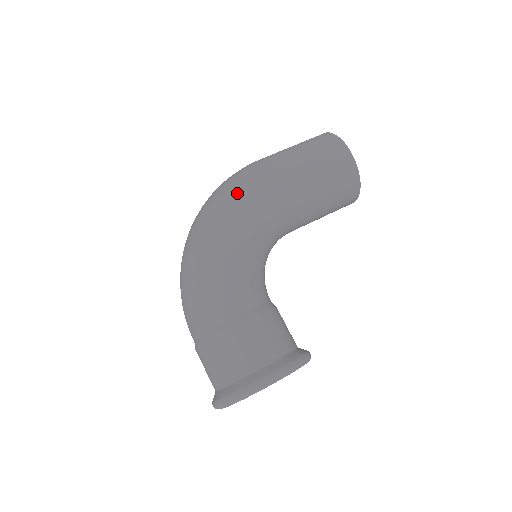
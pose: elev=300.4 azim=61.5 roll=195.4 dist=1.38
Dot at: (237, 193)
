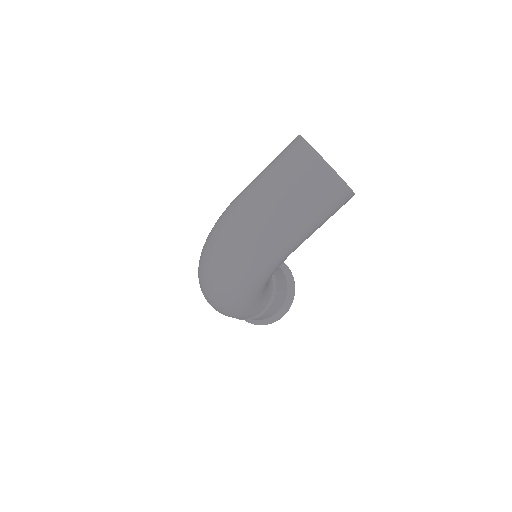
Dot at: (259, 275)
